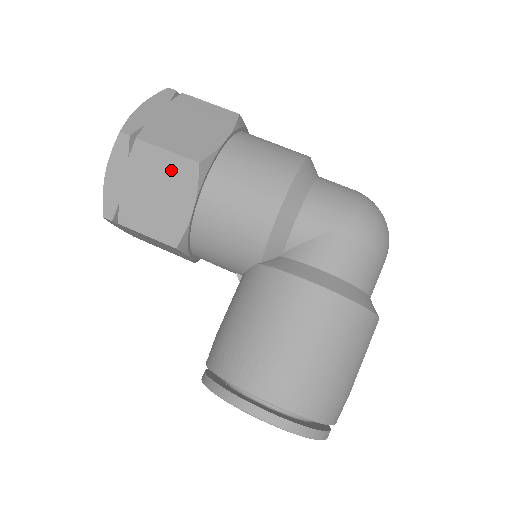
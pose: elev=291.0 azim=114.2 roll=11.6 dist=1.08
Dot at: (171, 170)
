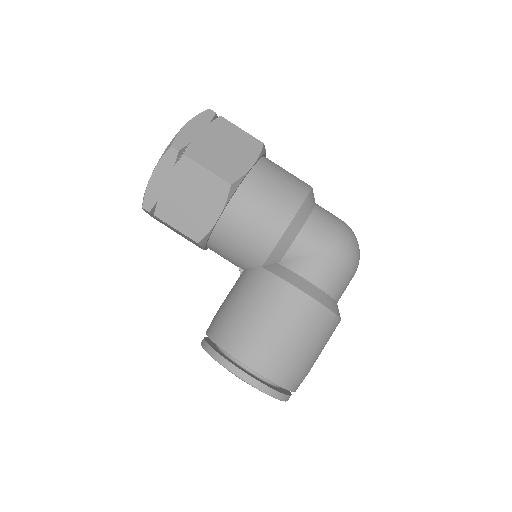
Dot at: (207, 185)
